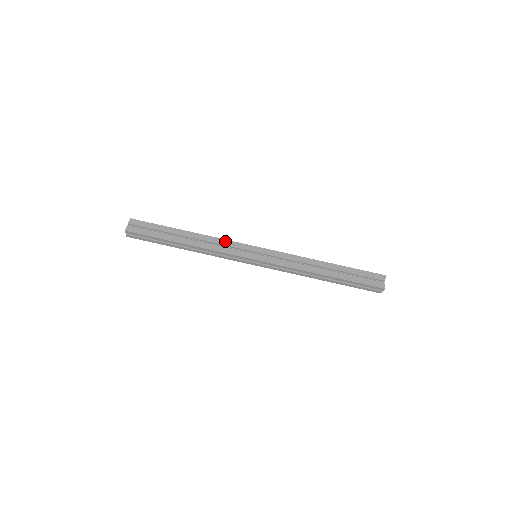
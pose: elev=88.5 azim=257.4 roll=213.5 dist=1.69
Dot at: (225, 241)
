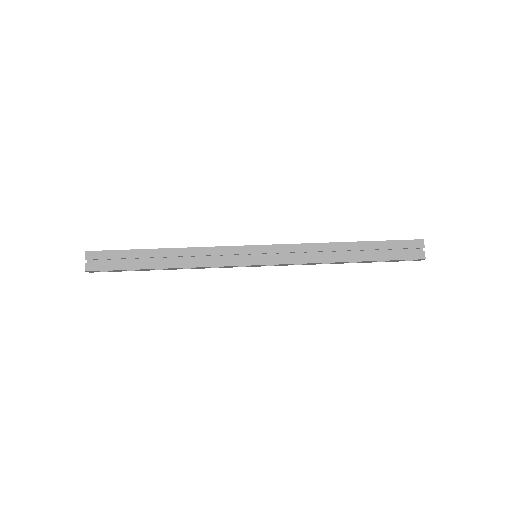
Dot at: (212, 249)
